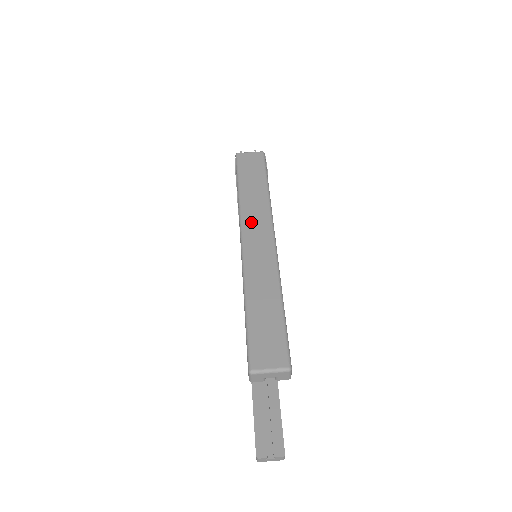
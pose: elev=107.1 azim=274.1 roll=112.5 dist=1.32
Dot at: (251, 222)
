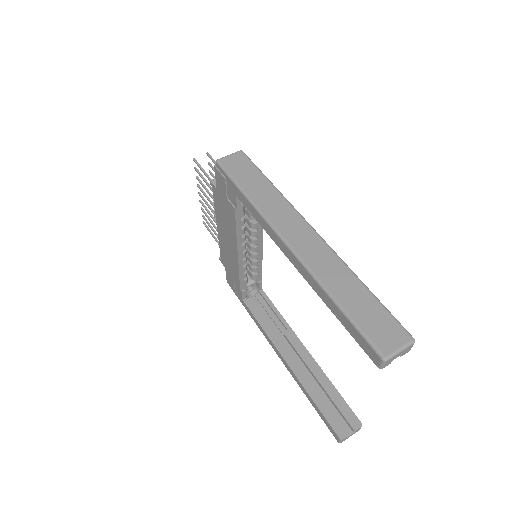
Dot at: (282, 222)
